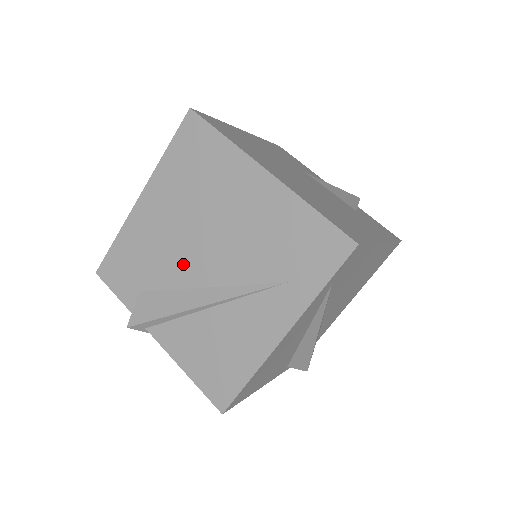
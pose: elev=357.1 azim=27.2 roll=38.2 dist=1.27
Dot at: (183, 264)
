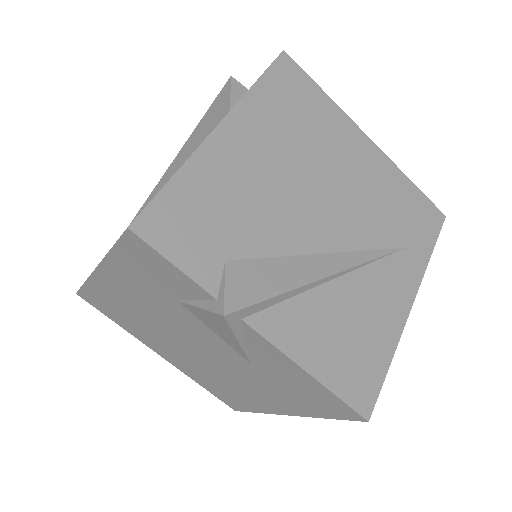
Dot at: (294, 222)
